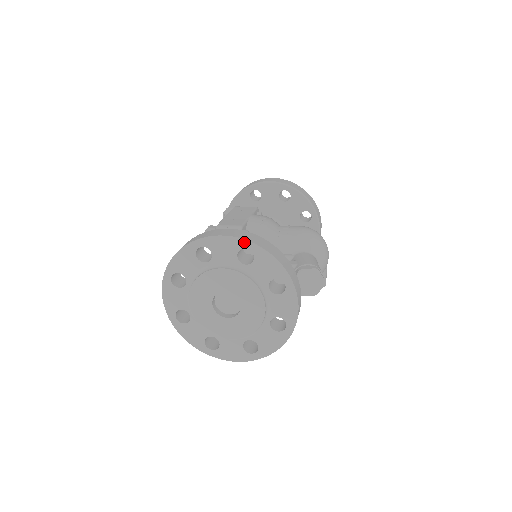
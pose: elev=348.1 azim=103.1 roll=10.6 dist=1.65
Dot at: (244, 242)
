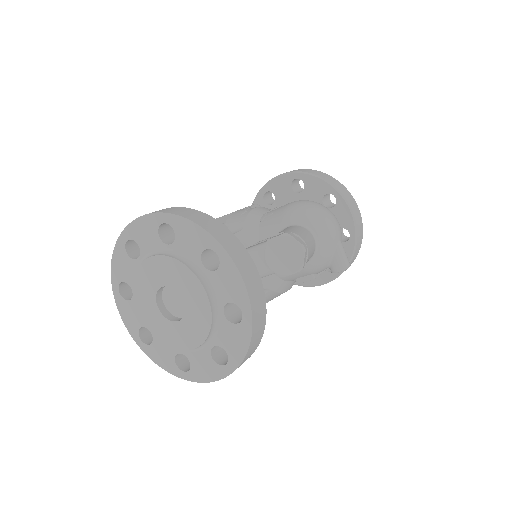
Dot at: (158, 216)
